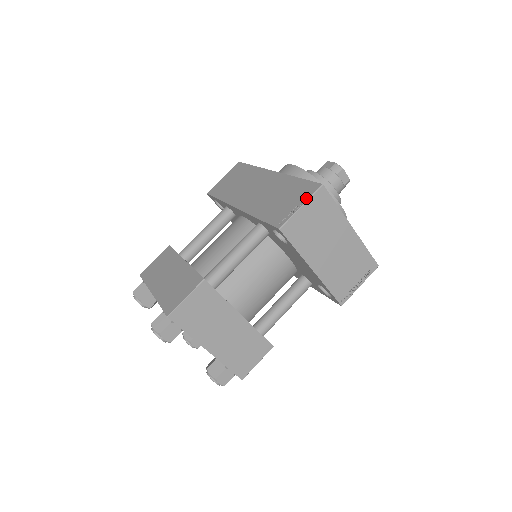
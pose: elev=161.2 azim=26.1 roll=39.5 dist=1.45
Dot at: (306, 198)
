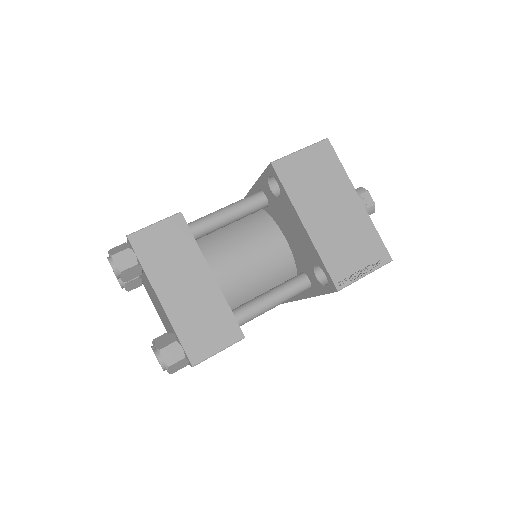
Dot at: (307, 147)
